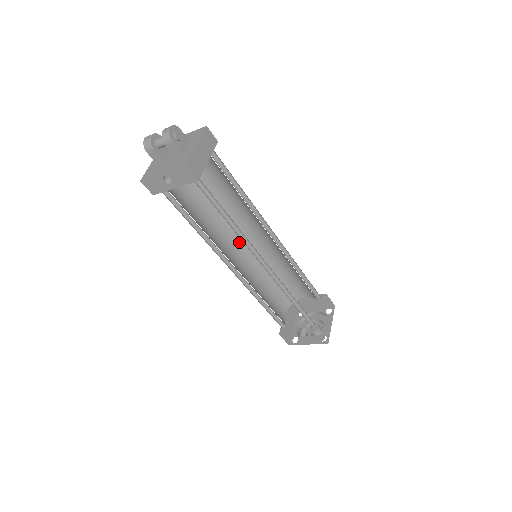
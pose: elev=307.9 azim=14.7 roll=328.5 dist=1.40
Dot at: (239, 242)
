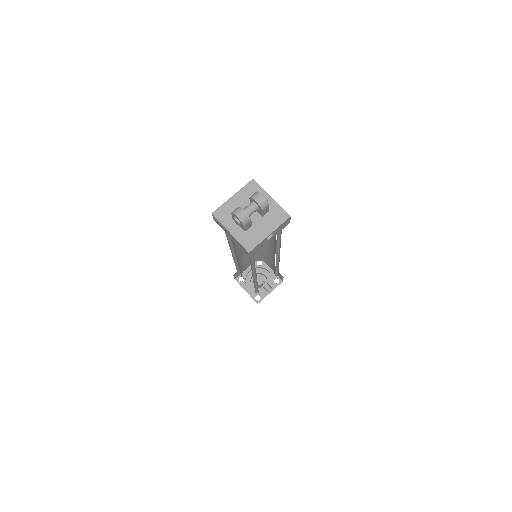
Dot at: occluded
